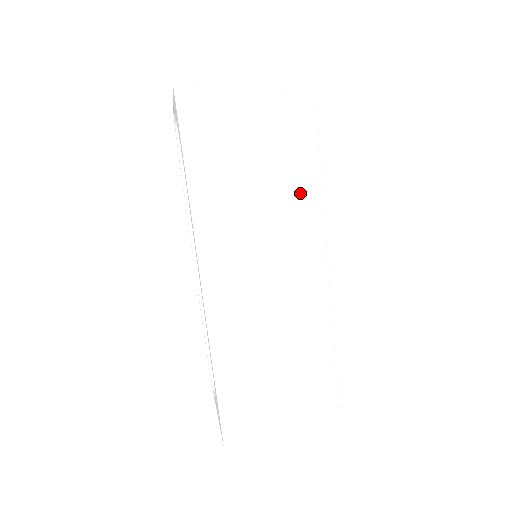
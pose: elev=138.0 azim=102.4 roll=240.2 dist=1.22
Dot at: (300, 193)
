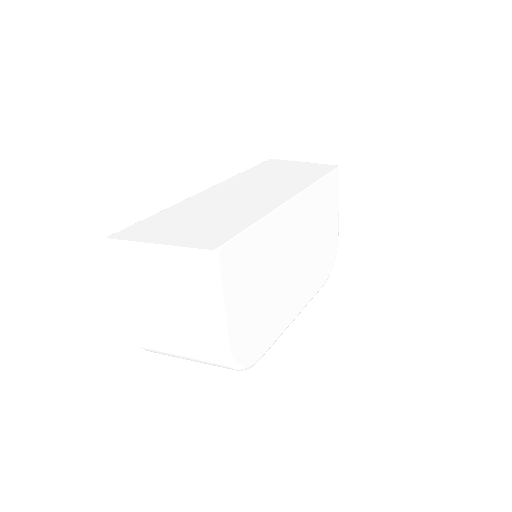
Dot at: (301, 180)
